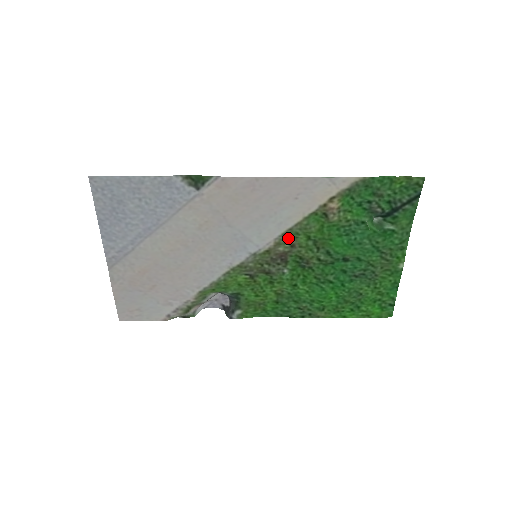
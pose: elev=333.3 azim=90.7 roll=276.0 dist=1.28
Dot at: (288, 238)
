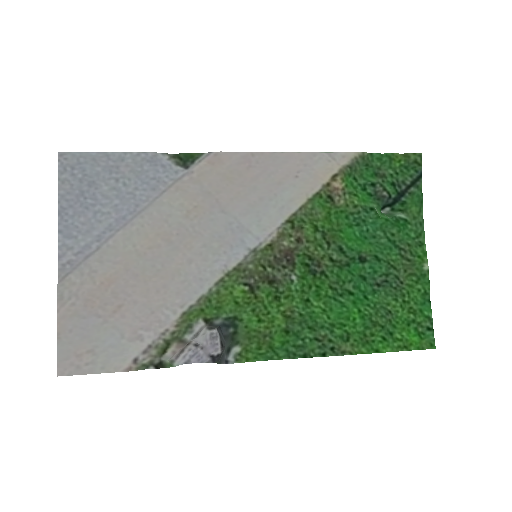
Dot at: (293, 227)
